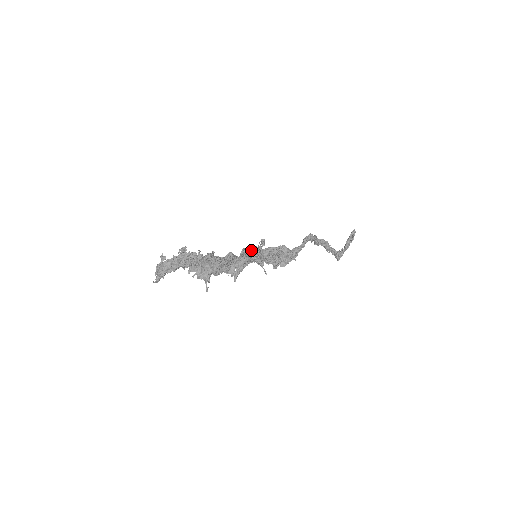
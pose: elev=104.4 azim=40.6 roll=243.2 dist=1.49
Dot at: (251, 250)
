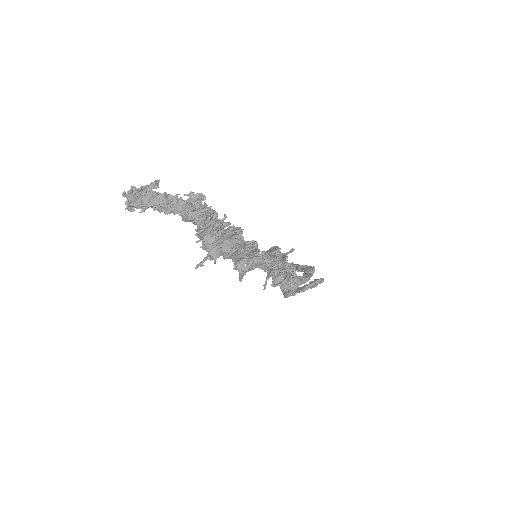
Dot at: occluded
